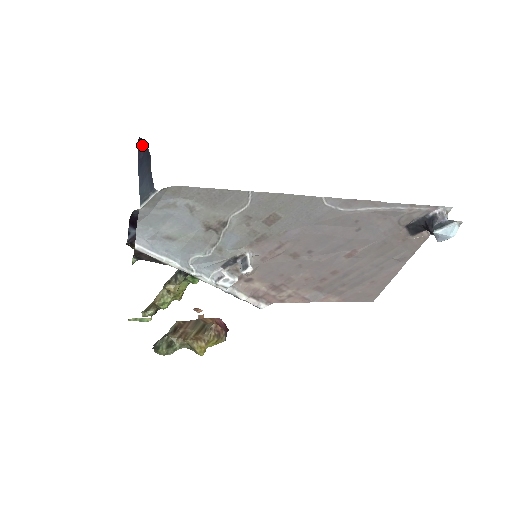
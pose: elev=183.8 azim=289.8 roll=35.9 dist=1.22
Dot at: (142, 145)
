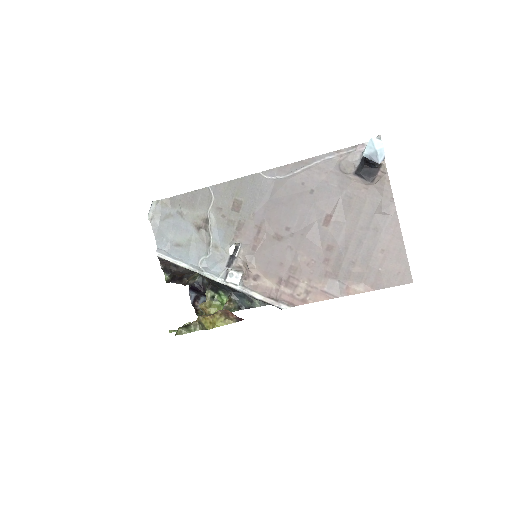
Dot at: occluded
